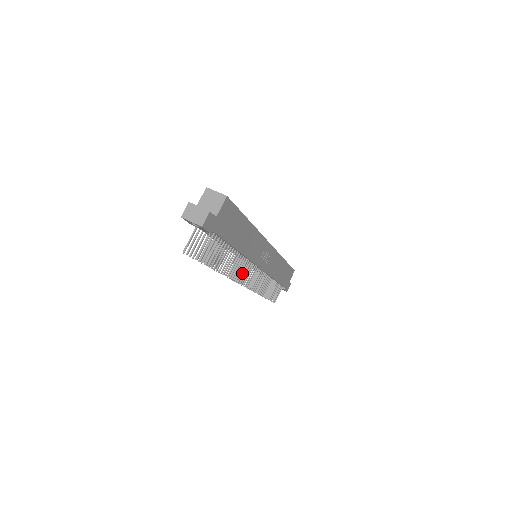
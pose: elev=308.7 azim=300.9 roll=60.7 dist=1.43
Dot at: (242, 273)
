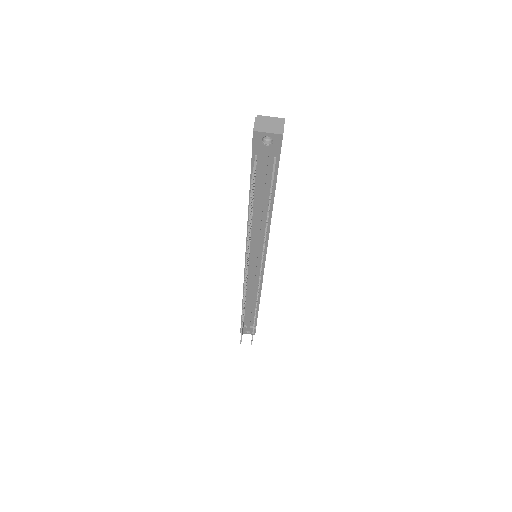
Dot at: occluded
